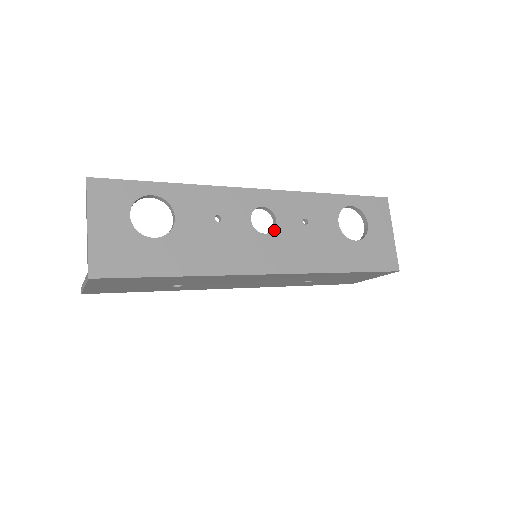
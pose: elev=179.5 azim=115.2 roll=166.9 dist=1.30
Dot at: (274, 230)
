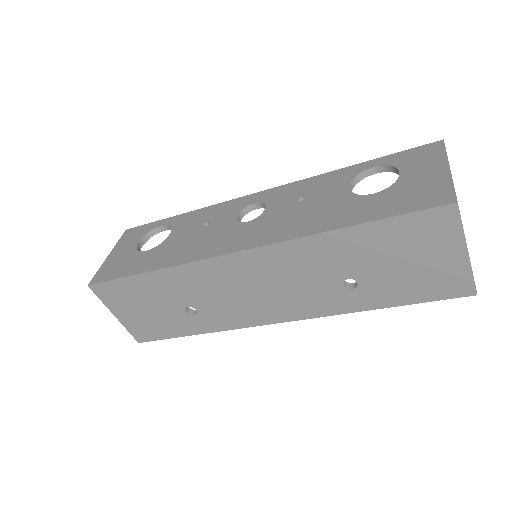
Dot at: (259, 216)
